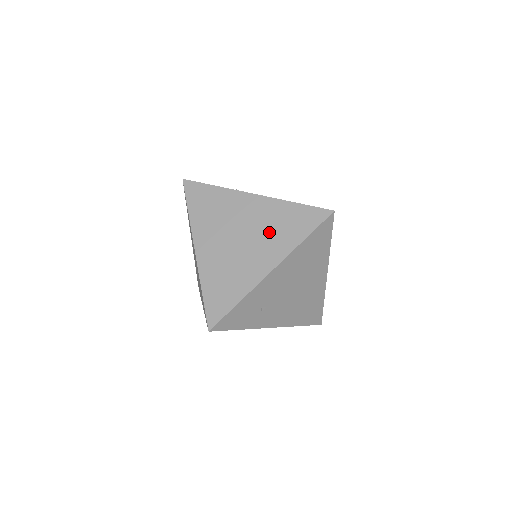
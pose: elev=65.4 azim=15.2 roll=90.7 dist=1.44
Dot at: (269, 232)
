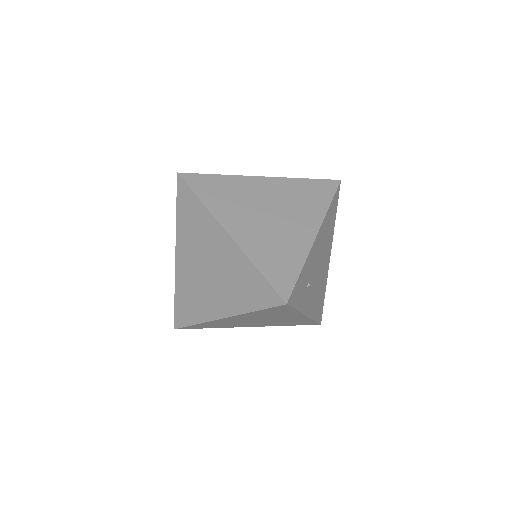
Dot at: (295, 204)
